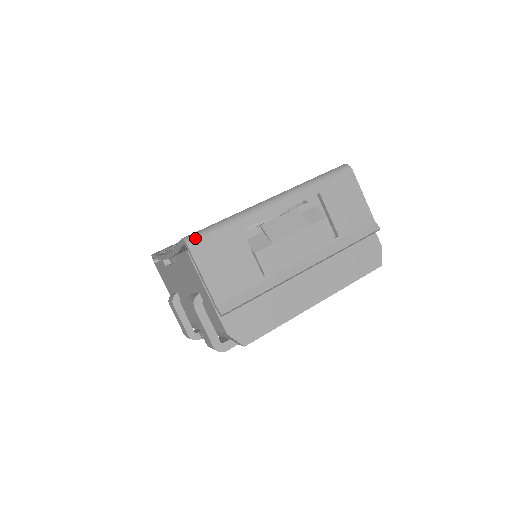
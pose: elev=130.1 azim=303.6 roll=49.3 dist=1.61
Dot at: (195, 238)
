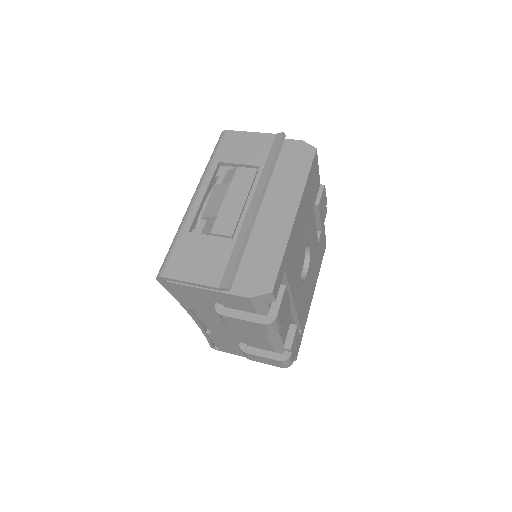
Dot at: (162, 268)
